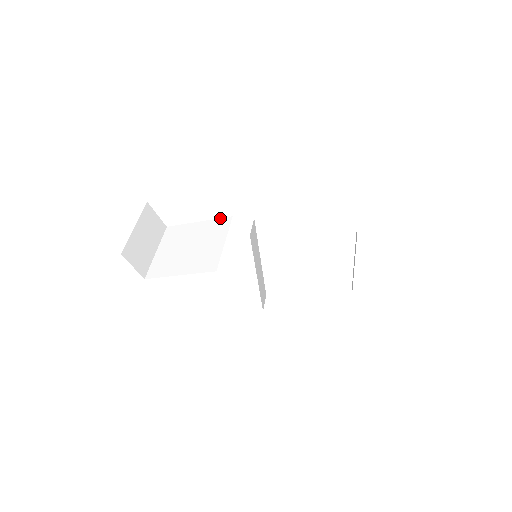
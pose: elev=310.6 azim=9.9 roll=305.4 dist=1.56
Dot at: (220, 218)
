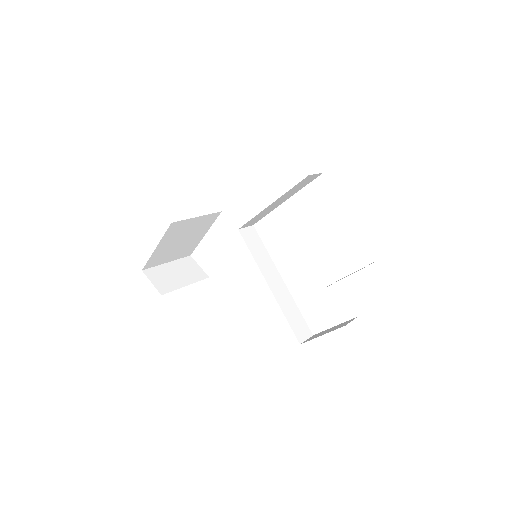
Dot at: occluded
